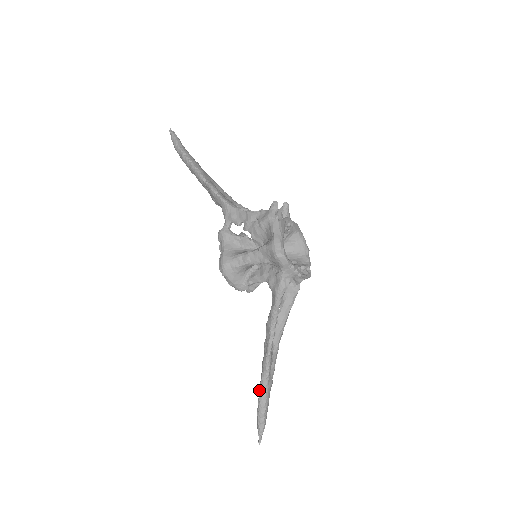
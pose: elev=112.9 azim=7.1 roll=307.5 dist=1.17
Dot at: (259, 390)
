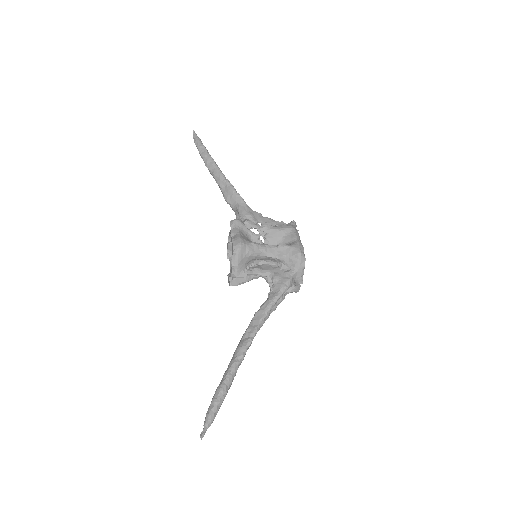
Dot at: (226, 375)
